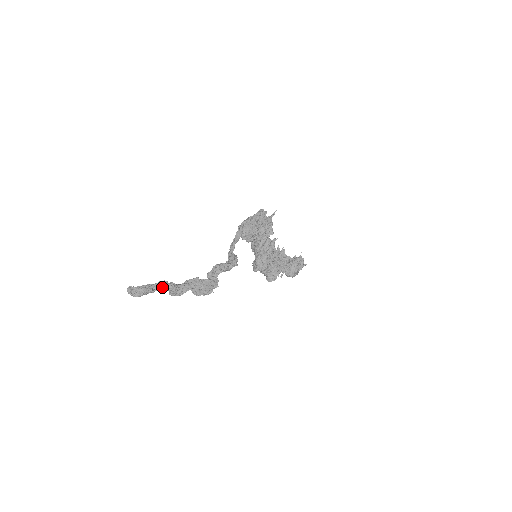
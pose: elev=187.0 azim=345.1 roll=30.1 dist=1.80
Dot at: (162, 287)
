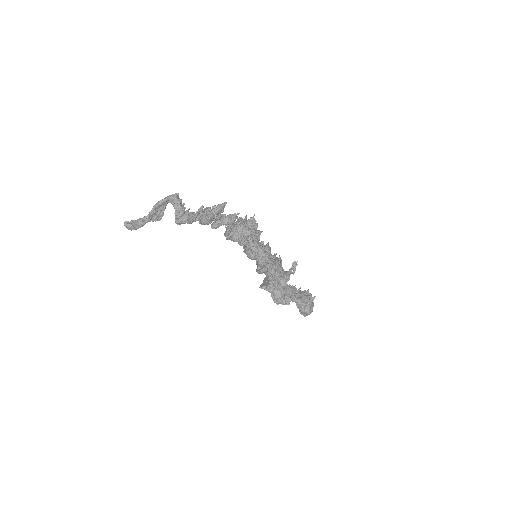
Dot at: (165, 197)
